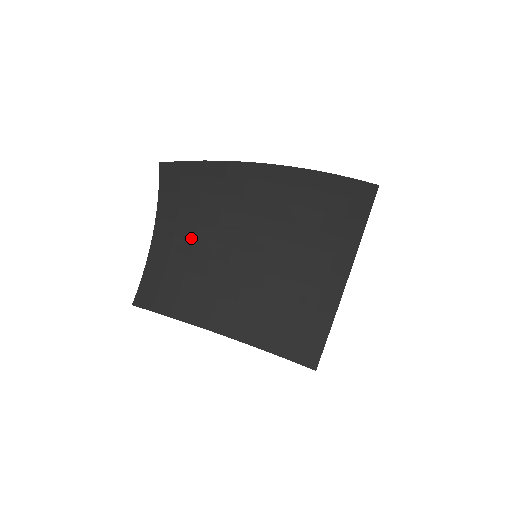
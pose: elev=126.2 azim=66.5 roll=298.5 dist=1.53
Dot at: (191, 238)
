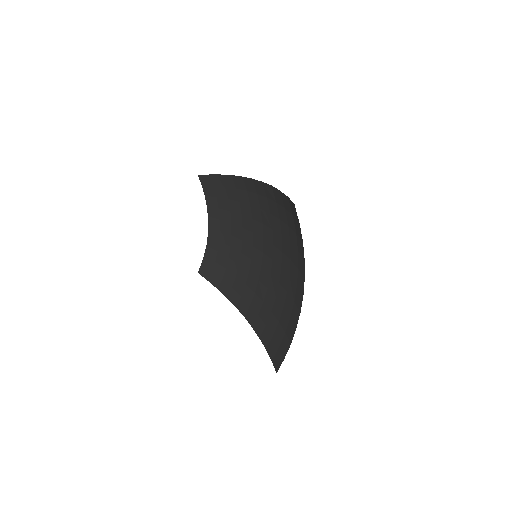
Dot at: (230, 233)
